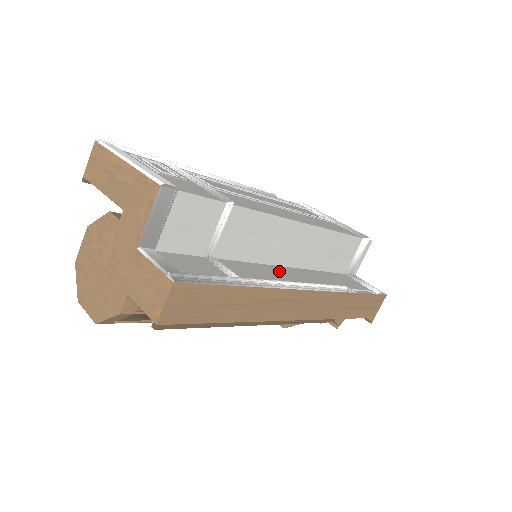
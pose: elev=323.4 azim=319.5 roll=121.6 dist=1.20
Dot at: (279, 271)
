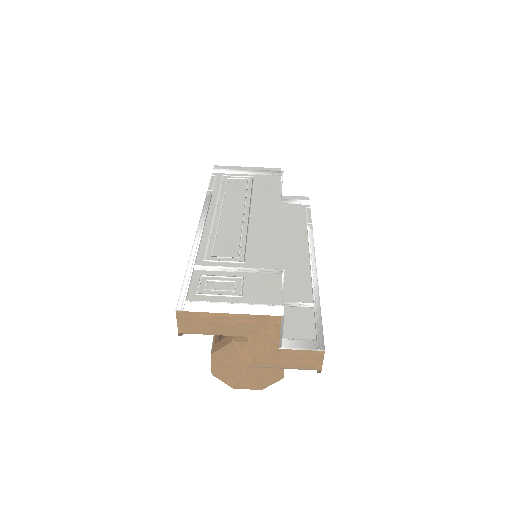
Dot at: (289, 261)
